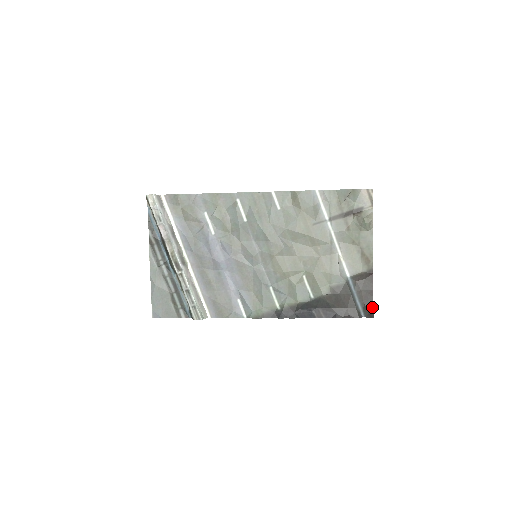
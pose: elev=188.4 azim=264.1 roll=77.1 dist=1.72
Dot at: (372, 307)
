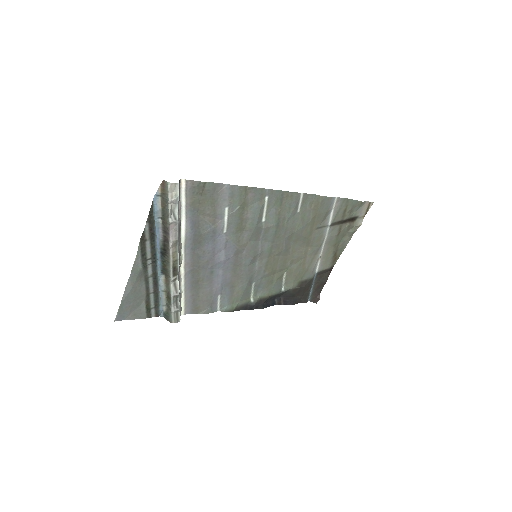
Dot at: (319, 295)
